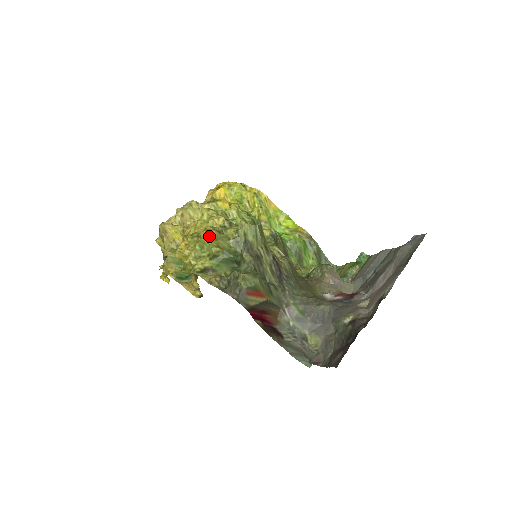
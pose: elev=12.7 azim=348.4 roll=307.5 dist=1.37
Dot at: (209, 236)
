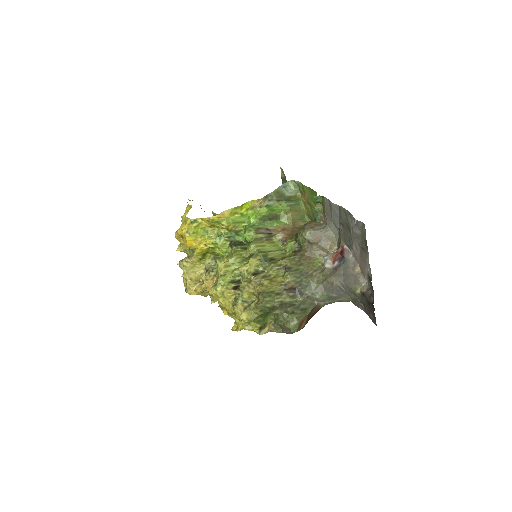
Dot at: (246, 321)
